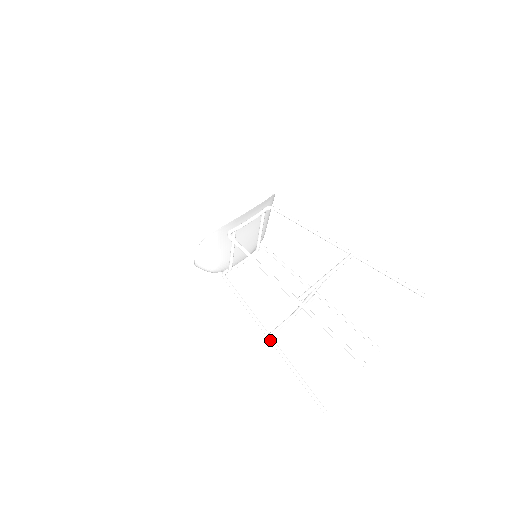
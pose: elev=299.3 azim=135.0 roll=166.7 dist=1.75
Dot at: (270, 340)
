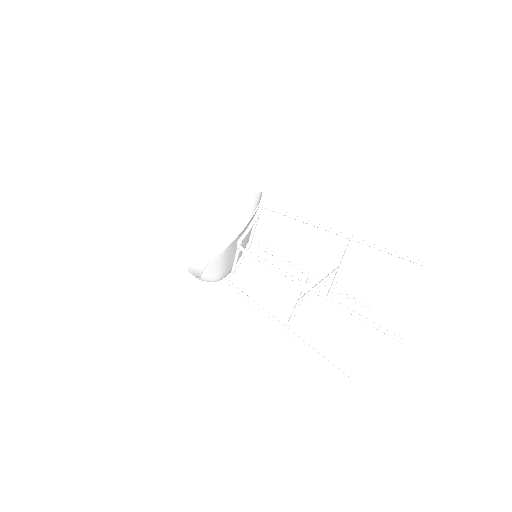
Dot at: (289, 332)
